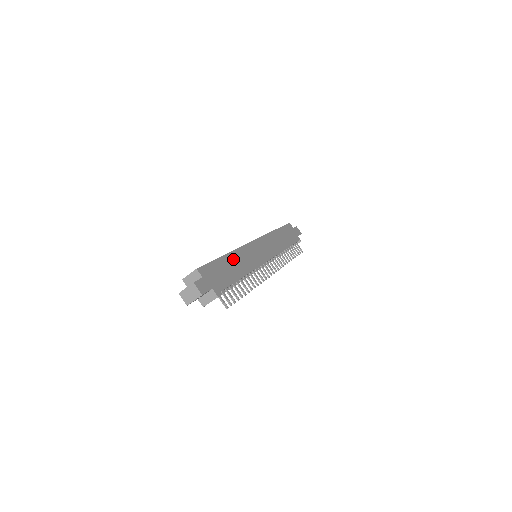
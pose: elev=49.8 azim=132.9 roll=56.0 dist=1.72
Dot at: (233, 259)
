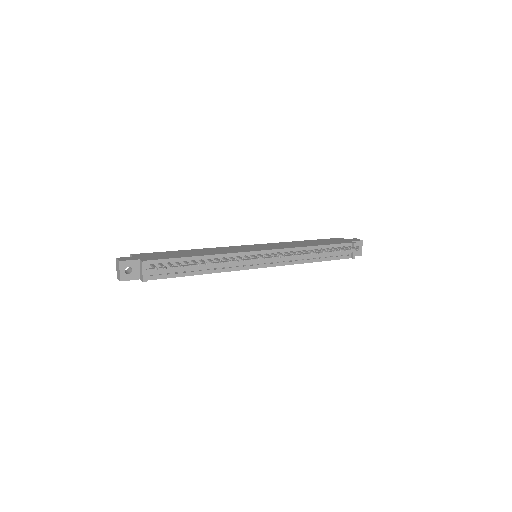
Dot at: (196, 251)
